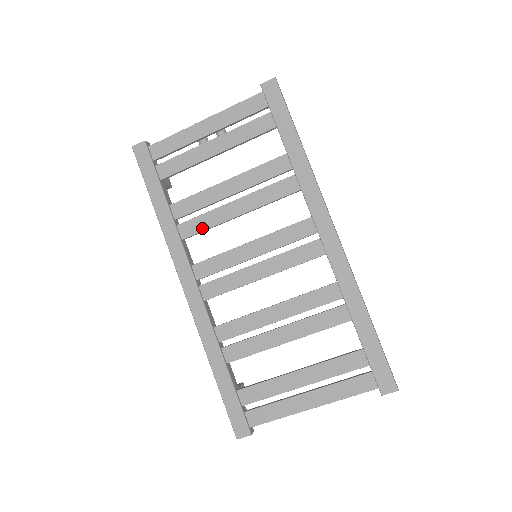
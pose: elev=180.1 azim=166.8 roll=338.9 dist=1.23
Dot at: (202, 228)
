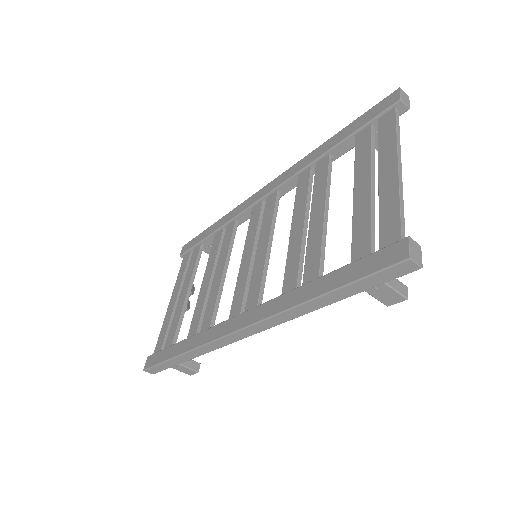
Dot at: (213, 307)
